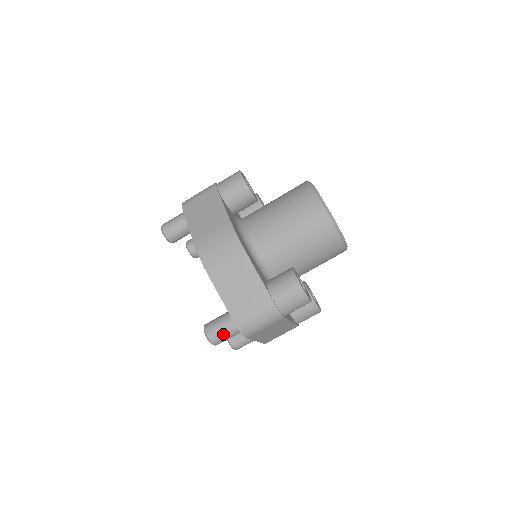
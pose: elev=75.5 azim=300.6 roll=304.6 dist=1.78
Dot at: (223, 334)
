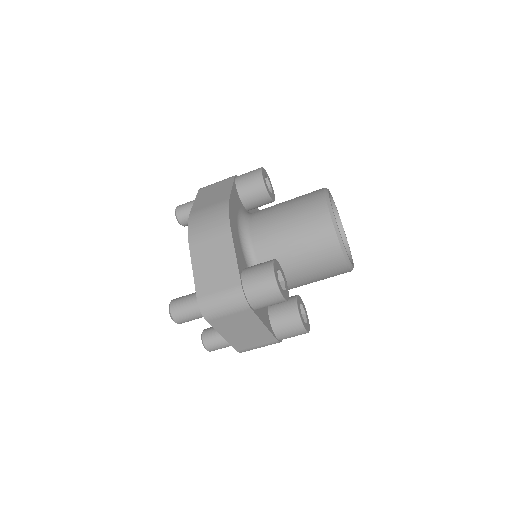
Dot at: (185, 310)
